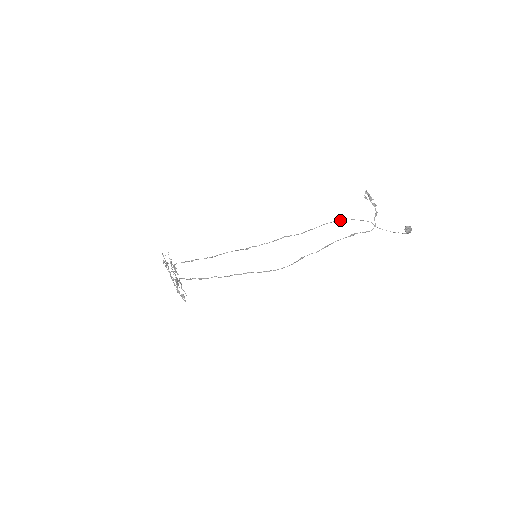
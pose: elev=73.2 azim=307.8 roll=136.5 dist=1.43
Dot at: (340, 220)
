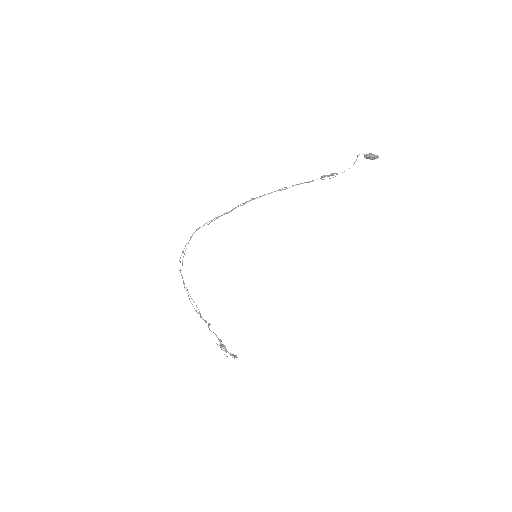
Dot at: occluded
